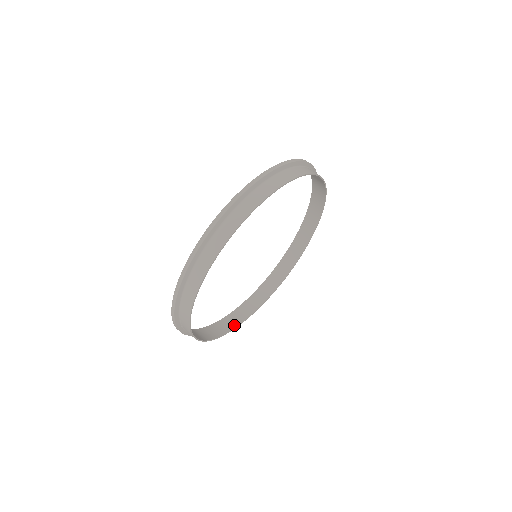
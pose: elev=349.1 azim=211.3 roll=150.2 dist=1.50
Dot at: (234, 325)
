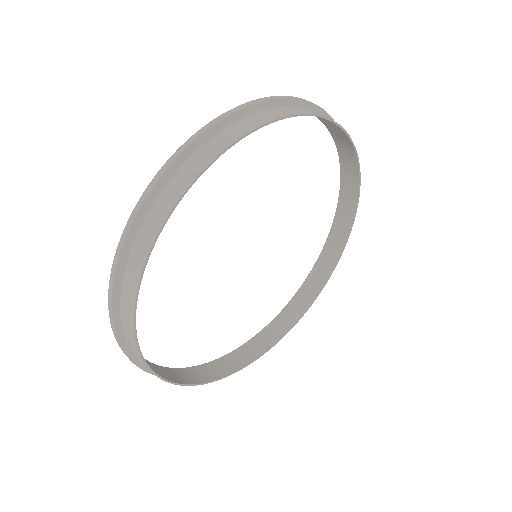
Dot at: (153, 369)
